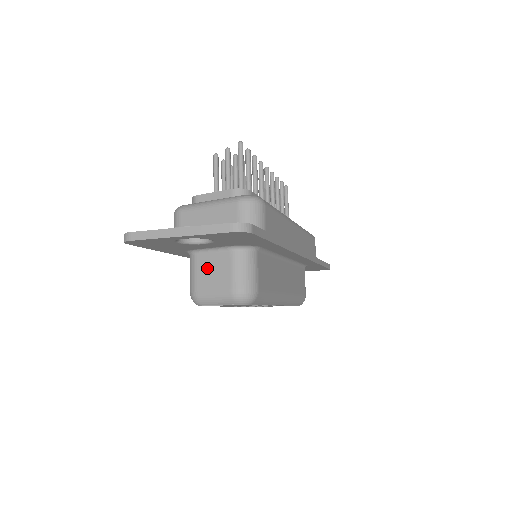
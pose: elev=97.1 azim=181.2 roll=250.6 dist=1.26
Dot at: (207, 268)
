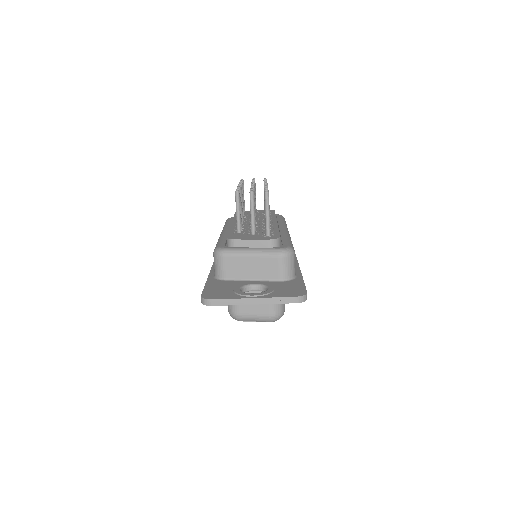
Dot at: occluded
